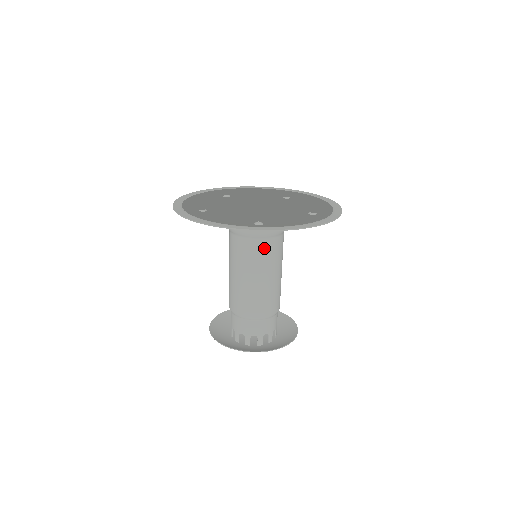
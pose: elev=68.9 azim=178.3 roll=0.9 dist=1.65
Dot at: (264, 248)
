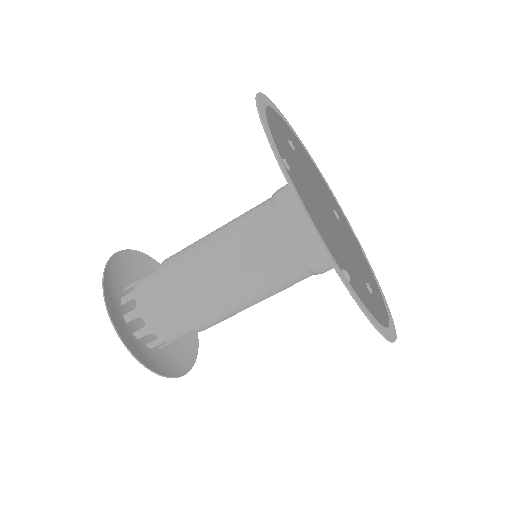
Dot at: (291, 276)
